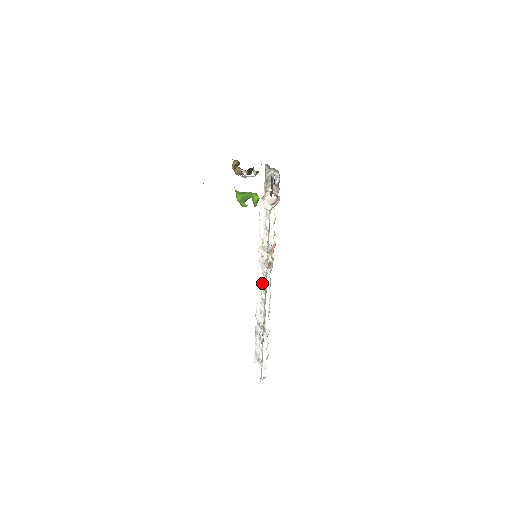
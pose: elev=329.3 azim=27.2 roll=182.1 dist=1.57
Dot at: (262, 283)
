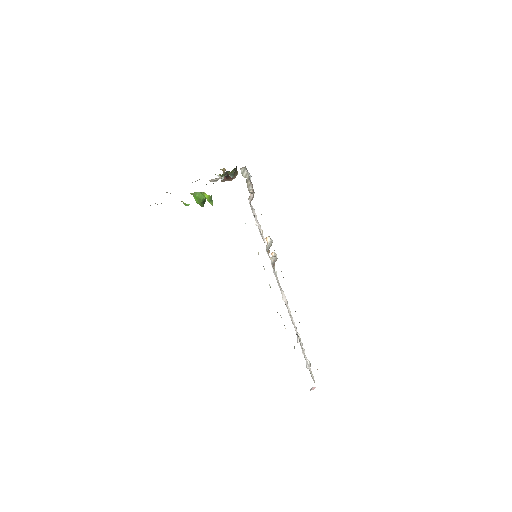
Dot at: occluded
